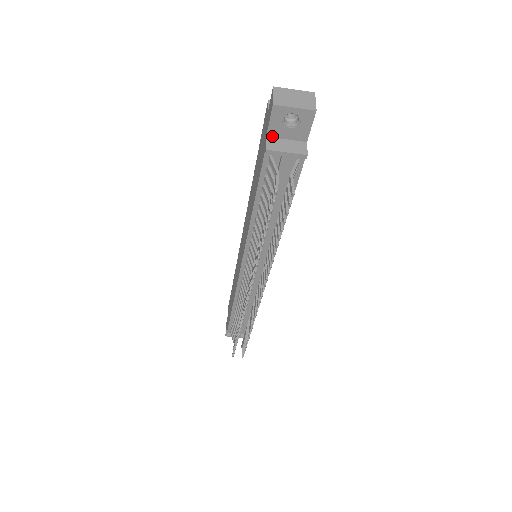
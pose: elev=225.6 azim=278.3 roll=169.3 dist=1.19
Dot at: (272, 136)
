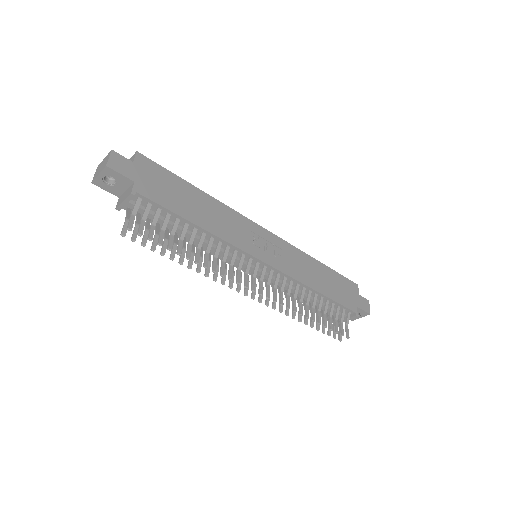
Dot at: (120, 195)
